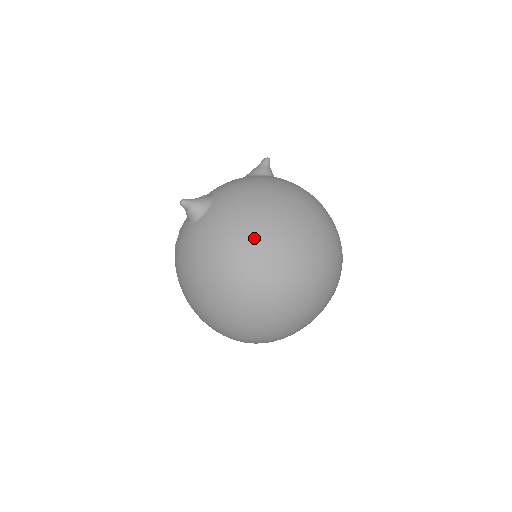
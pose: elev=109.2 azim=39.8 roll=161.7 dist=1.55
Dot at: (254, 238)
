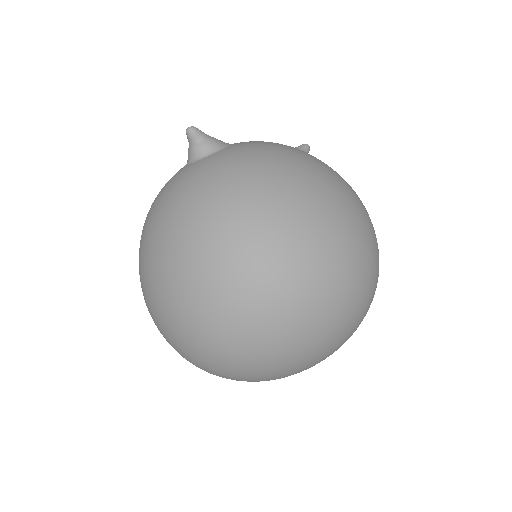
Dot at: (278, 189)
